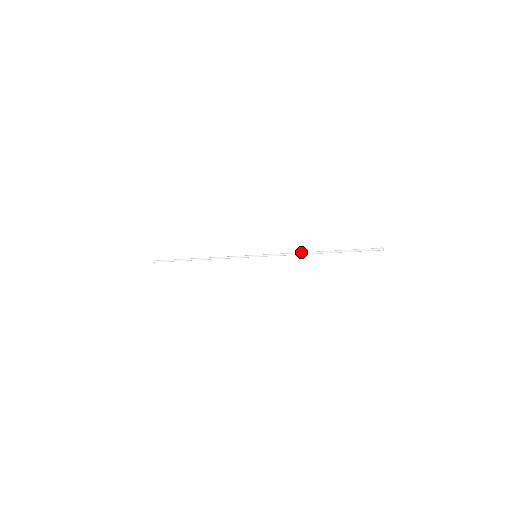
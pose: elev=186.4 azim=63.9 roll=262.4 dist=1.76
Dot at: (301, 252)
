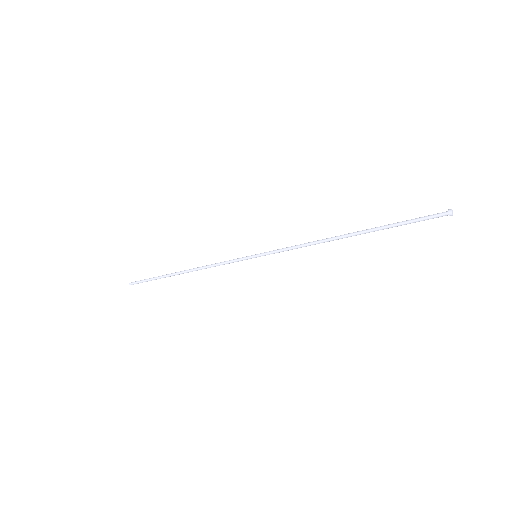
Dot at: (319, 240)
